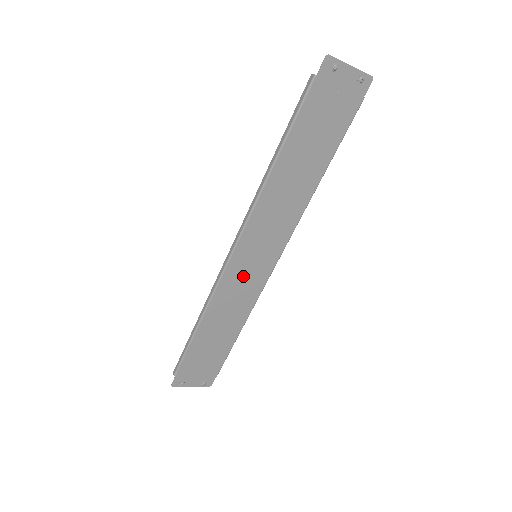
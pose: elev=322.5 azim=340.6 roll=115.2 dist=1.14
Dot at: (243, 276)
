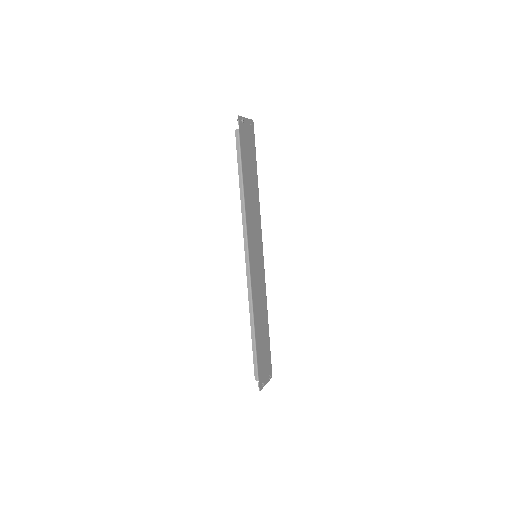
Dot at: (257, 274)
